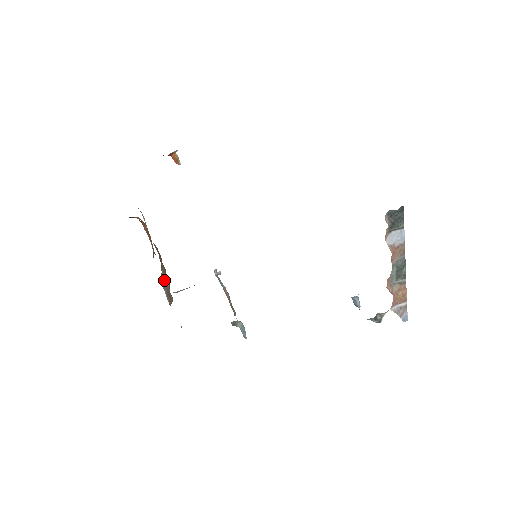
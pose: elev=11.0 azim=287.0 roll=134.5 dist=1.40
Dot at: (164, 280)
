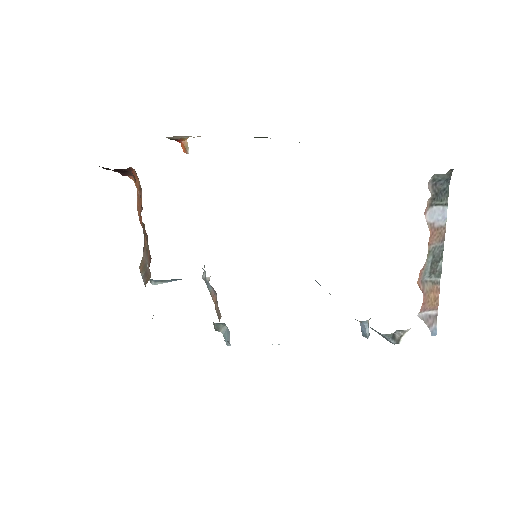
Dot at: (144, 263)
